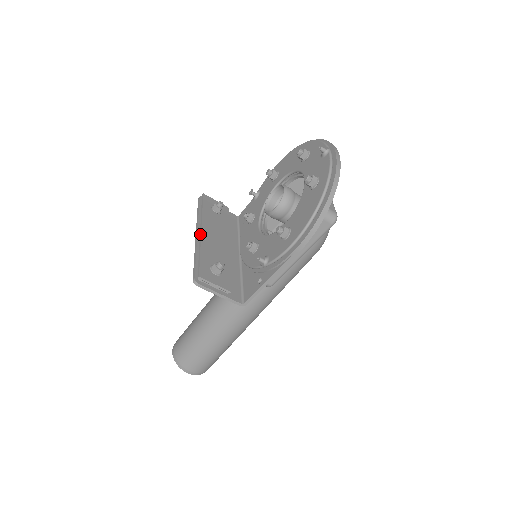
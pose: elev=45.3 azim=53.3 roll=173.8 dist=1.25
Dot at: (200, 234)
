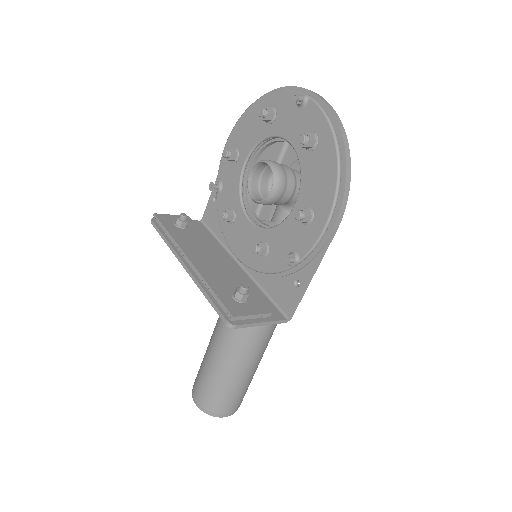
Dot at: (190, 264)
